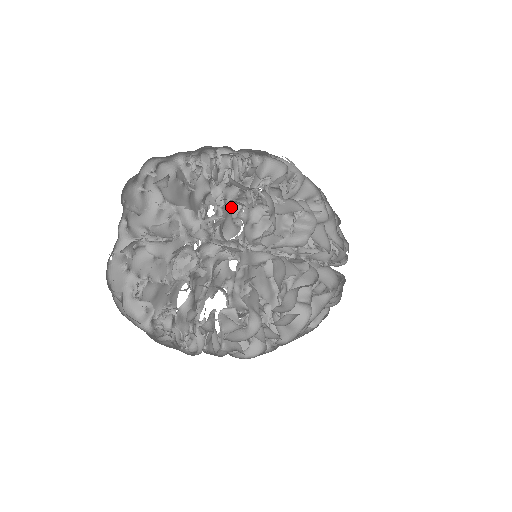
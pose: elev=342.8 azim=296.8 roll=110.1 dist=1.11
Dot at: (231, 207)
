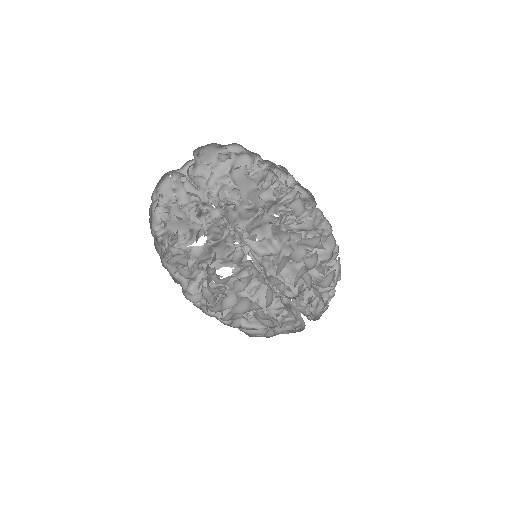
Dot at: occluded
